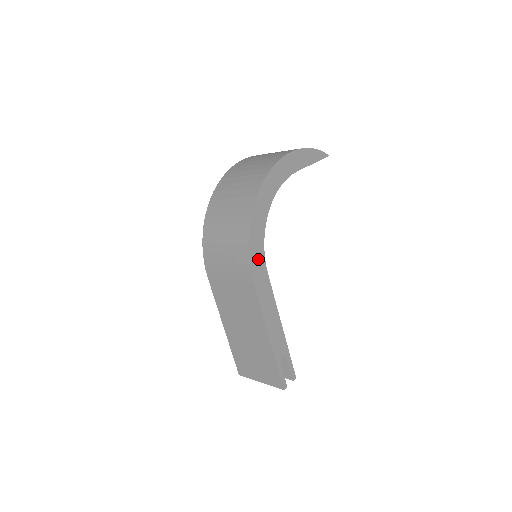
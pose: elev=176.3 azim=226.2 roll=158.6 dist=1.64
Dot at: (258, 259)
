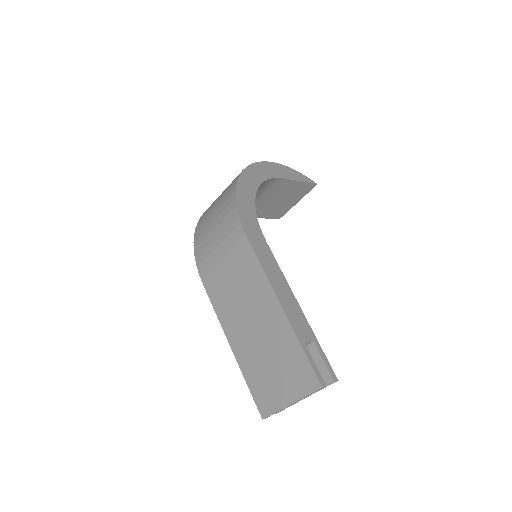
Dot at: (251, 223)
